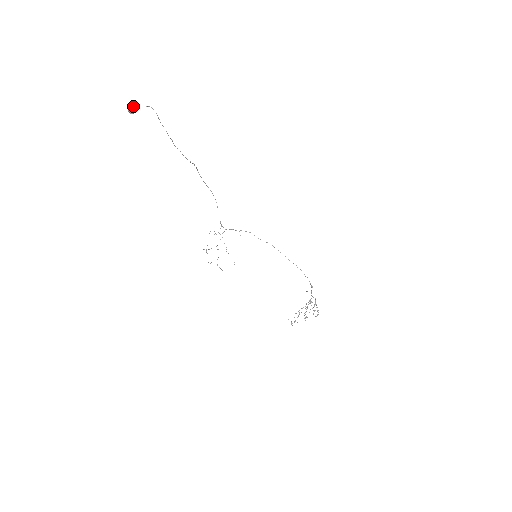
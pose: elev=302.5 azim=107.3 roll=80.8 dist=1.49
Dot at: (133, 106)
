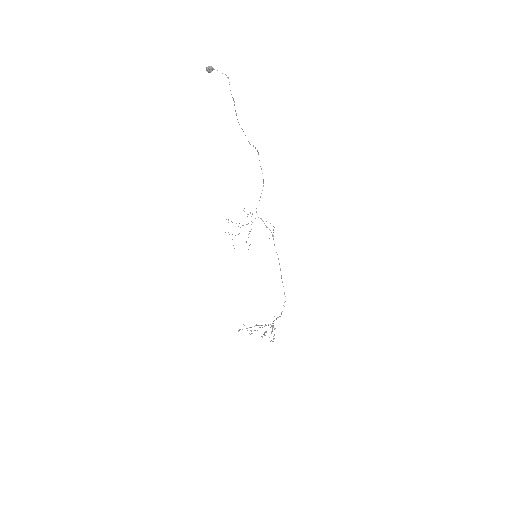
Dot at: (211, 66)
